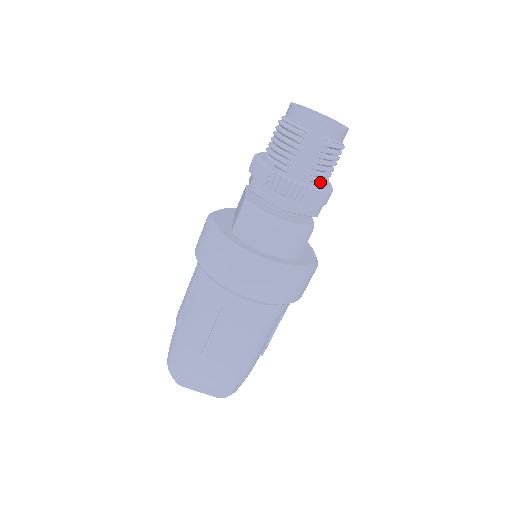
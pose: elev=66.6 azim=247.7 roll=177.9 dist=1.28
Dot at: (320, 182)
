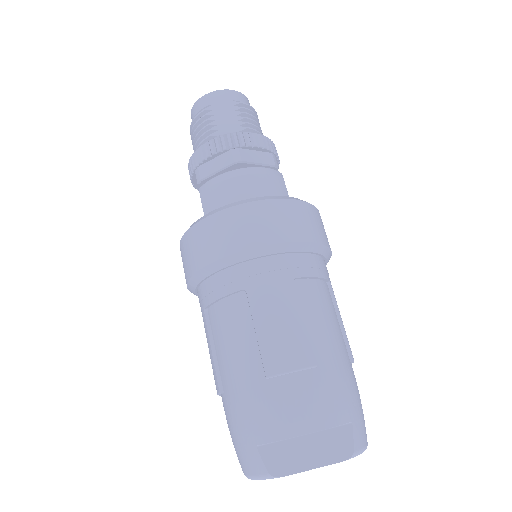
Dot at: occluded
